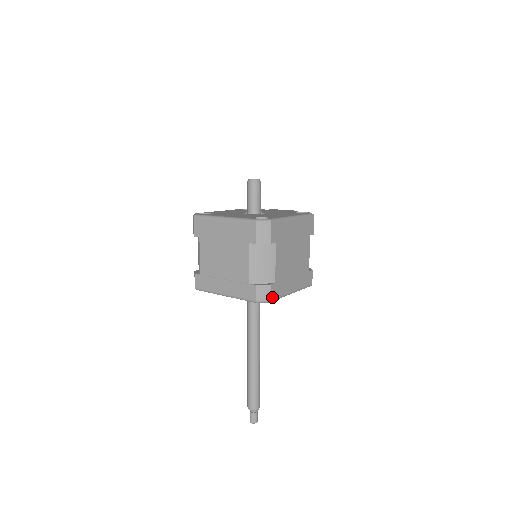
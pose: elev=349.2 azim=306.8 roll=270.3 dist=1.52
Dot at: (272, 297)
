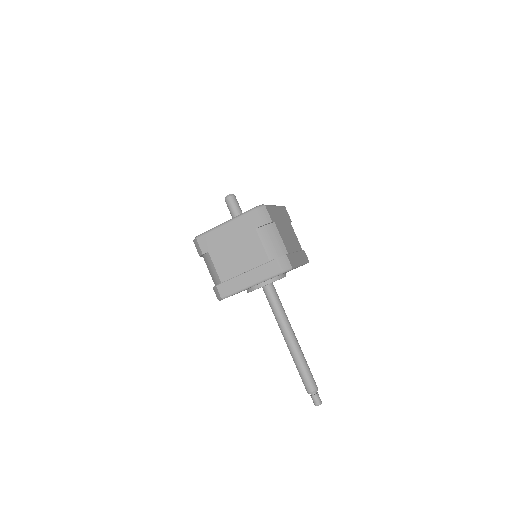
Dot at: (291, 265)
